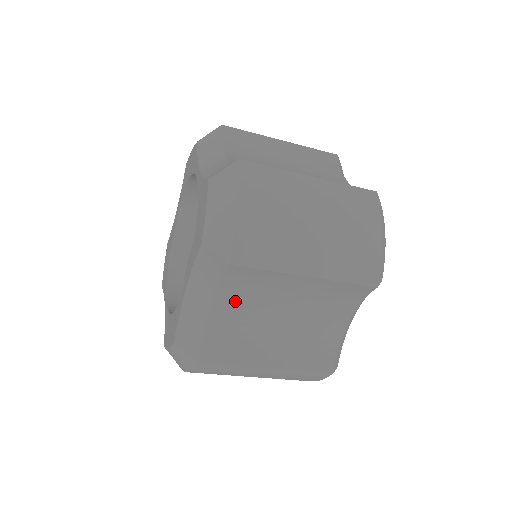
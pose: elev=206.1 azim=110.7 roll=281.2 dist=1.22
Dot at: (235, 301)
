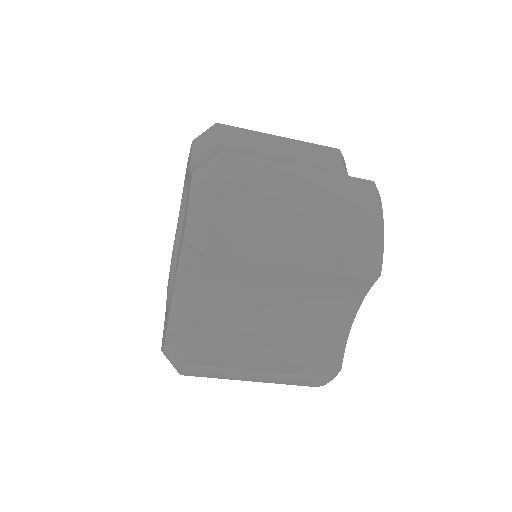
Dot at: (223, 298)
